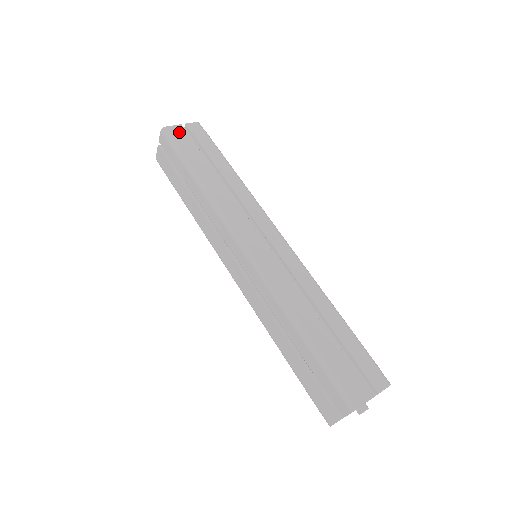
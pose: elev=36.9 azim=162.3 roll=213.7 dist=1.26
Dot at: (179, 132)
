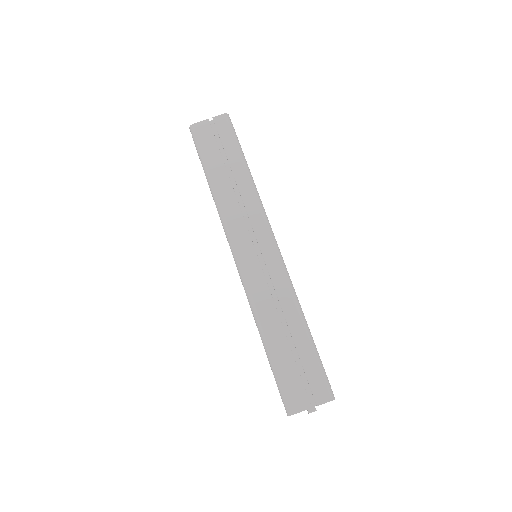
Dot at: (204, 129)
